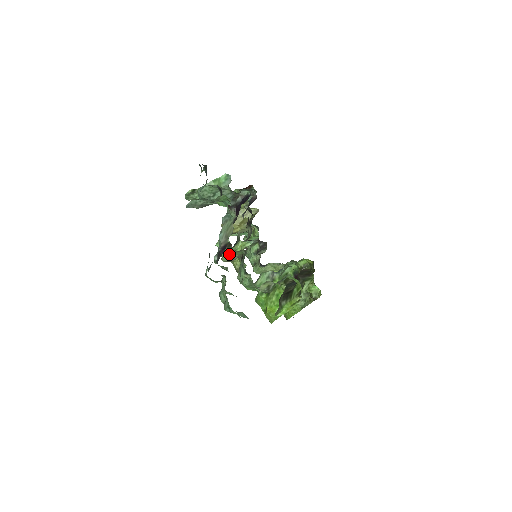
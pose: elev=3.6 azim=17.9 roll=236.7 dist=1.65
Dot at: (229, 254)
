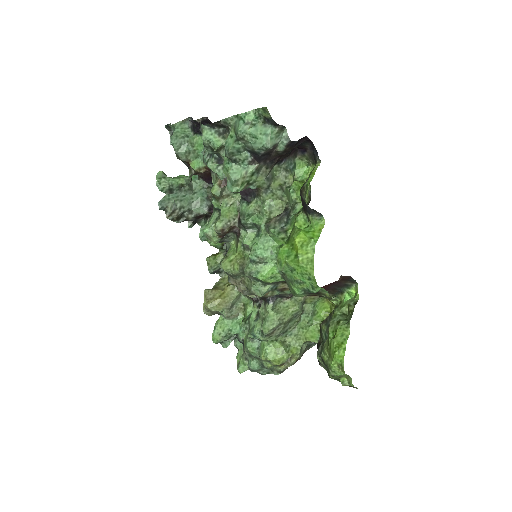
Dot at: occluded
